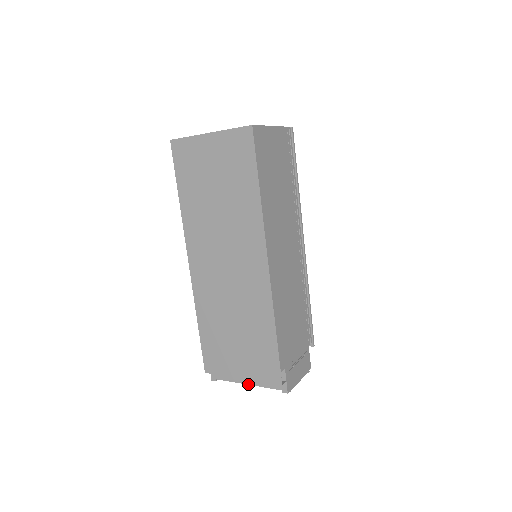
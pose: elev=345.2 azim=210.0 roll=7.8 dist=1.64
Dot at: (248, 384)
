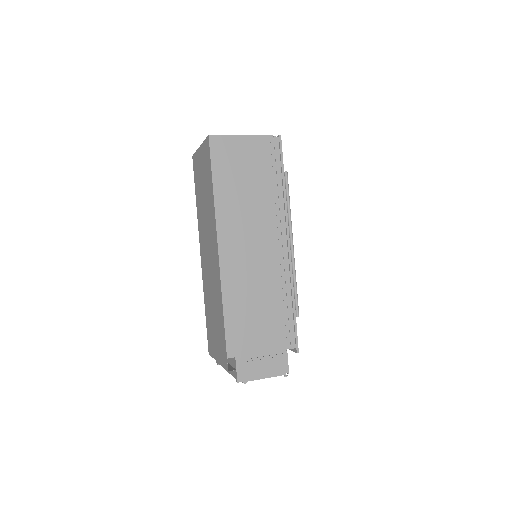
Dot at: (226, 370)
